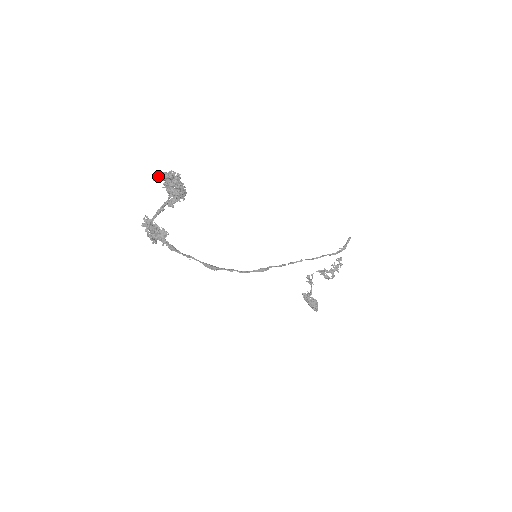
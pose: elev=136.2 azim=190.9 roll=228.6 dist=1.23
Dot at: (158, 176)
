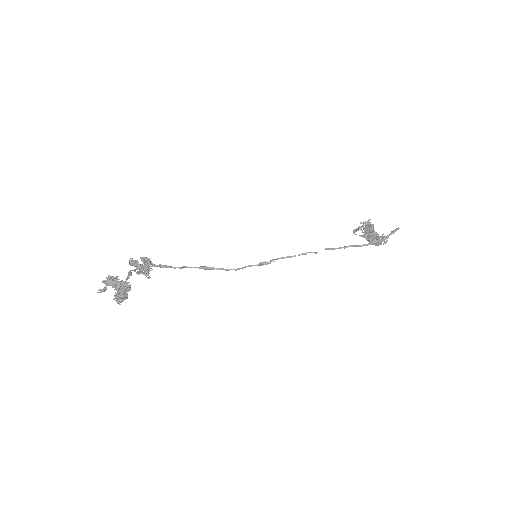
Dot at: (101, 290)
